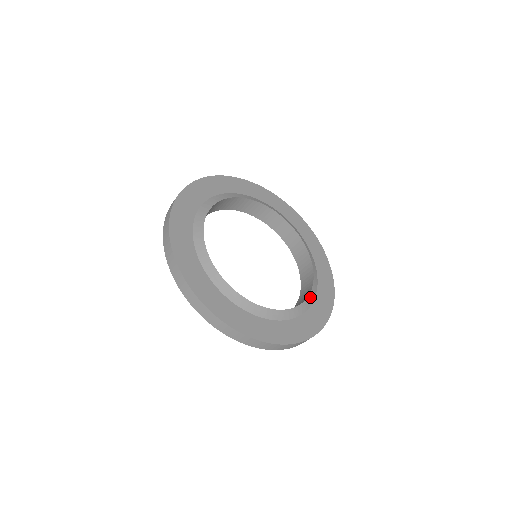
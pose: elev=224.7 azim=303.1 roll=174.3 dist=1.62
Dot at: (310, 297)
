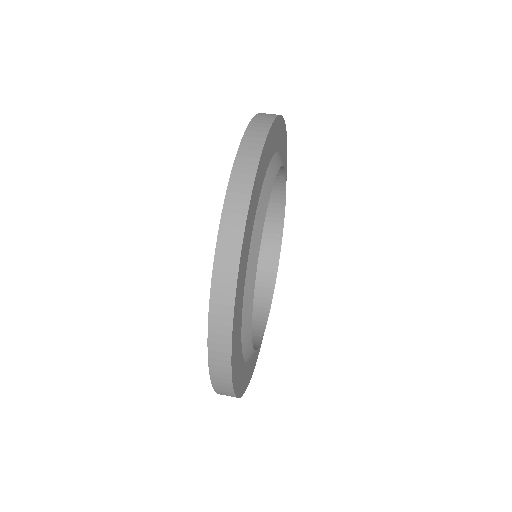
Dot at: (267, 319)
